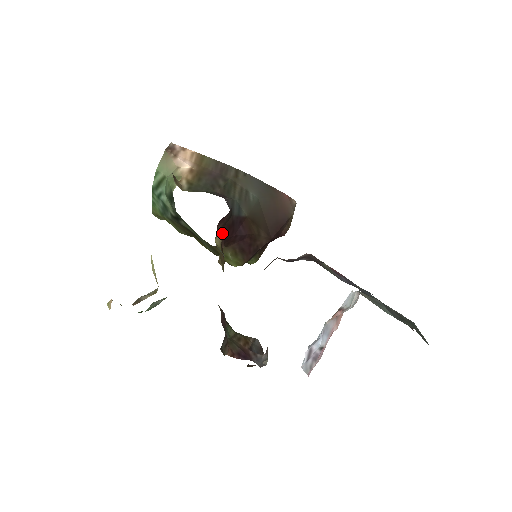
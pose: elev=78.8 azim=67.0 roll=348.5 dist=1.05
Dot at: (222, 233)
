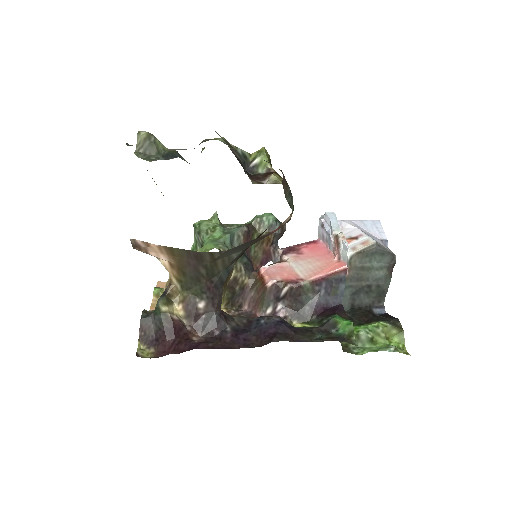
Dot at: occluded
